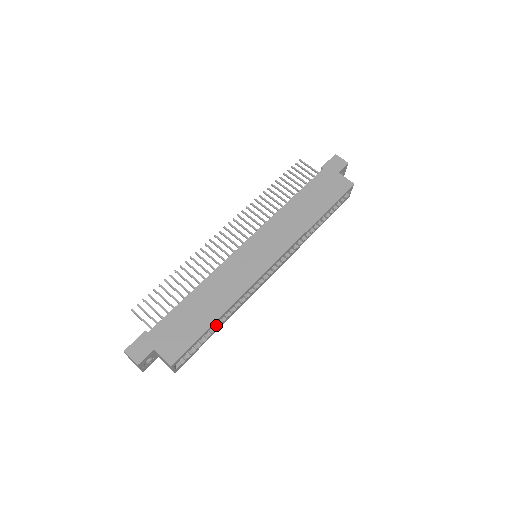
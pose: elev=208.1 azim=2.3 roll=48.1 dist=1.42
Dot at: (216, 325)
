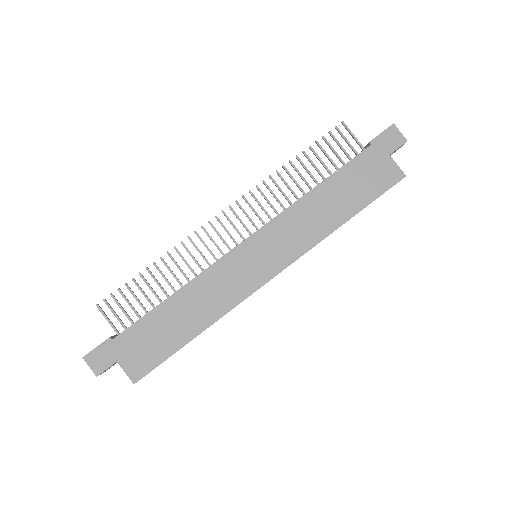
Dot at: occluded
